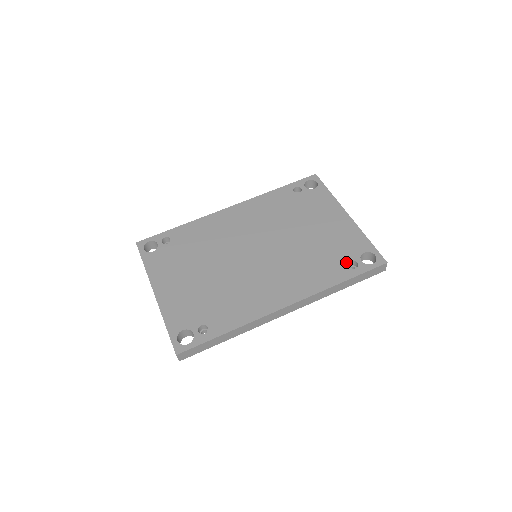
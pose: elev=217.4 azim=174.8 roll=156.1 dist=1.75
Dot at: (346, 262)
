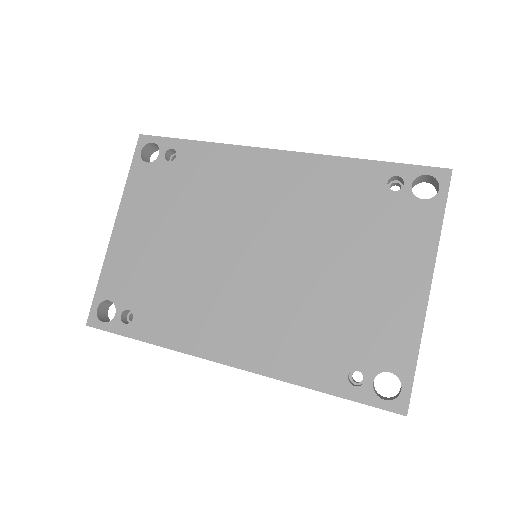
Dot at: (351, 366)
